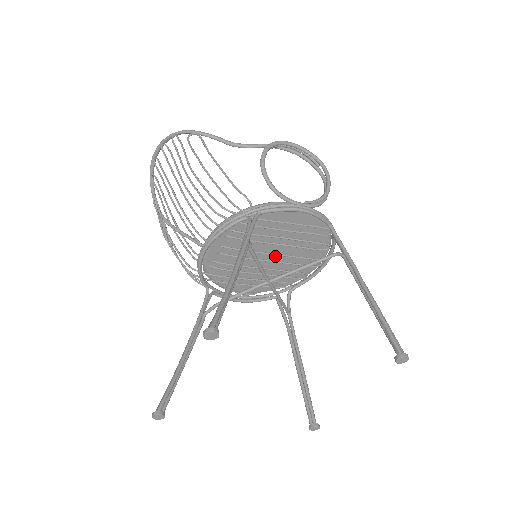
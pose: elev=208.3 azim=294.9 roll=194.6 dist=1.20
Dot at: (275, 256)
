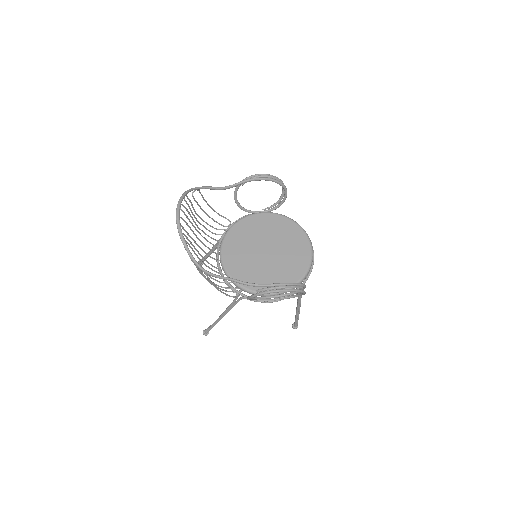
Dot at: occluded
